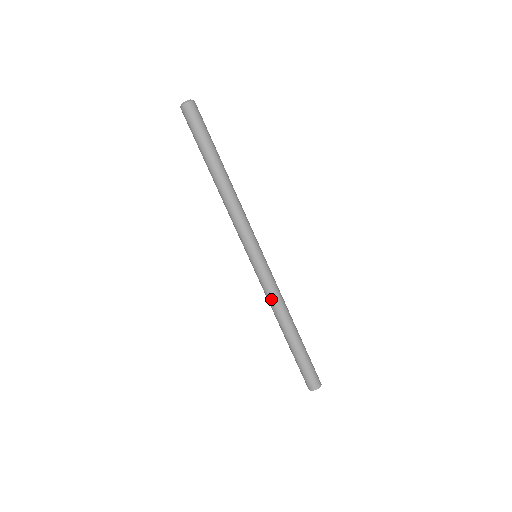
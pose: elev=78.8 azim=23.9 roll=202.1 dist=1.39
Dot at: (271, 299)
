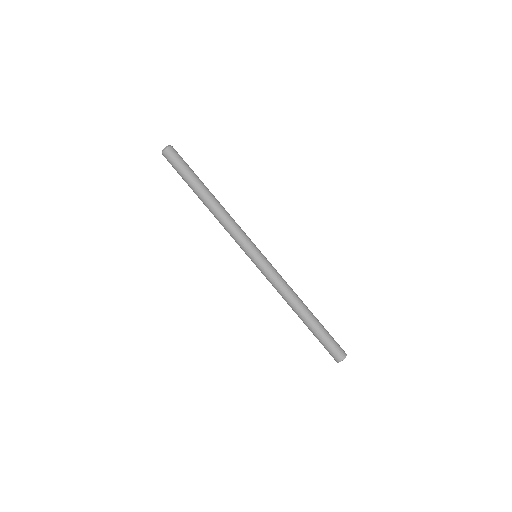
Dot at: (278, 289)
